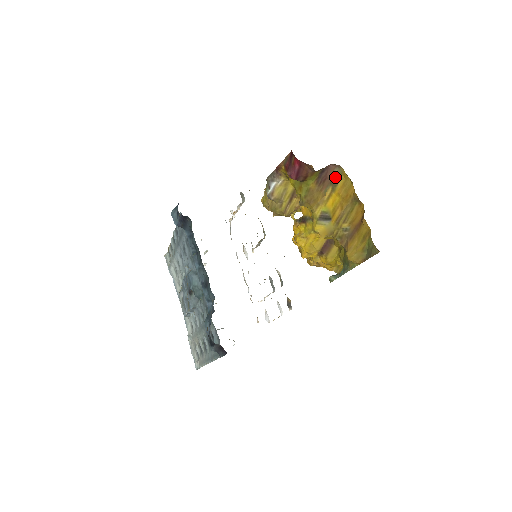
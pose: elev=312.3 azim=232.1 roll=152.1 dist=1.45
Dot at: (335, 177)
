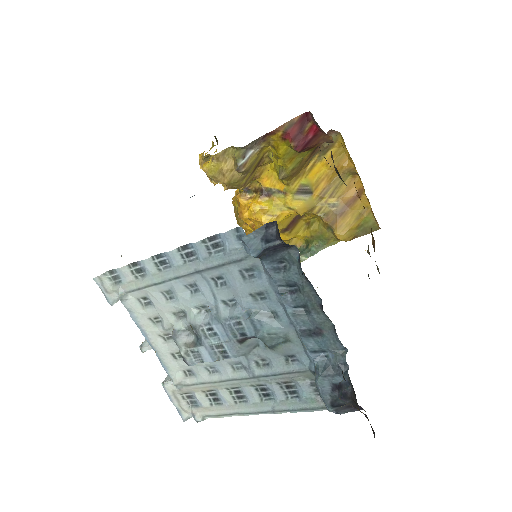
Dot at: (328, 145)
